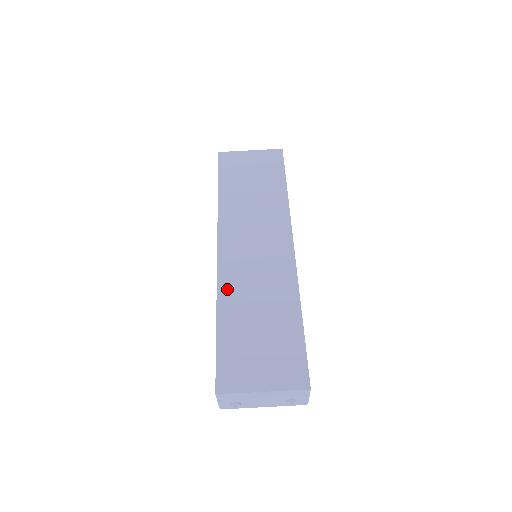
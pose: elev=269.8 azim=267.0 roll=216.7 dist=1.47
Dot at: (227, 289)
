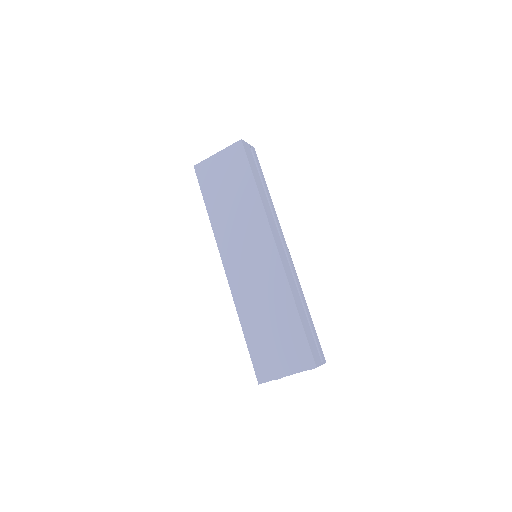
Dot at: (241, 302)
